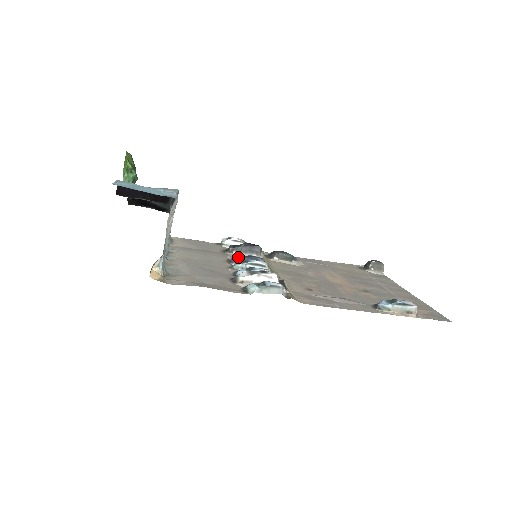
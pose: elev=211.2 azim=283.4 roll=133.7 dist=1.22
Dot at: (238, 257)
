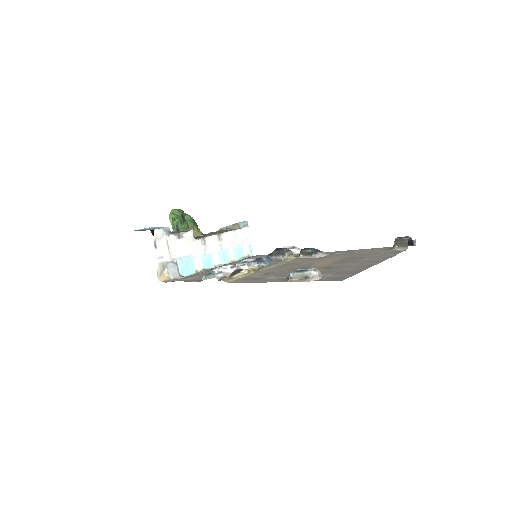
Dot at: occluded
